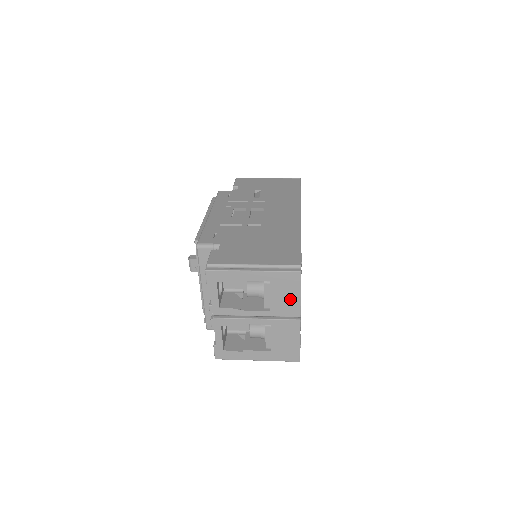
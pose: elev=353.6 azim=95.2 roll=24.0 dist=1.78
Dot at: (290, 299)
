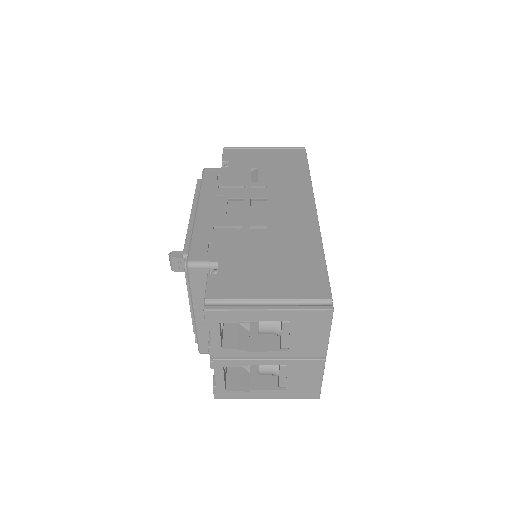
Dot at: (315, 339)
